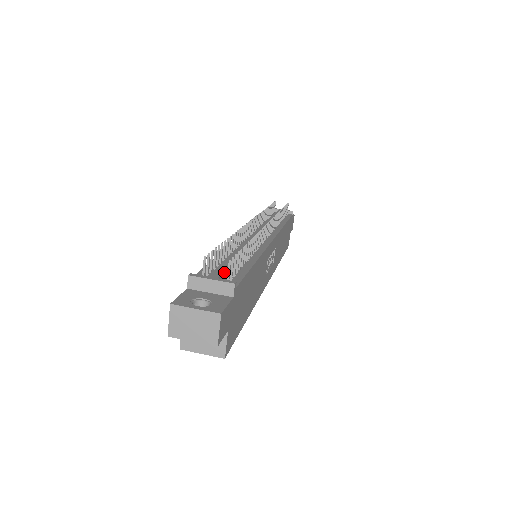
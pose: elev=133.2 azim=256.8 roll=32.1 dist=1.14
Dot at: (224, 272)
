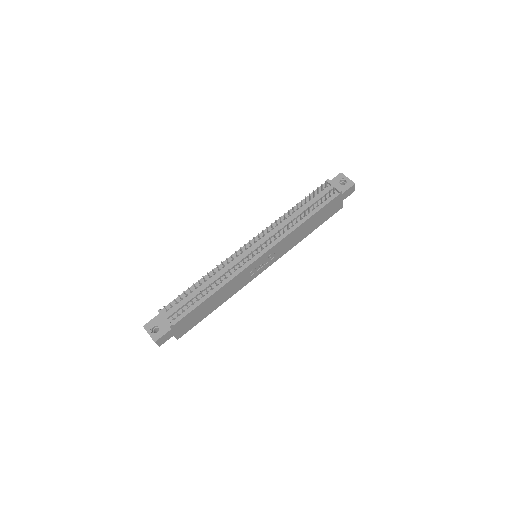
Dot at: (177, 310)
